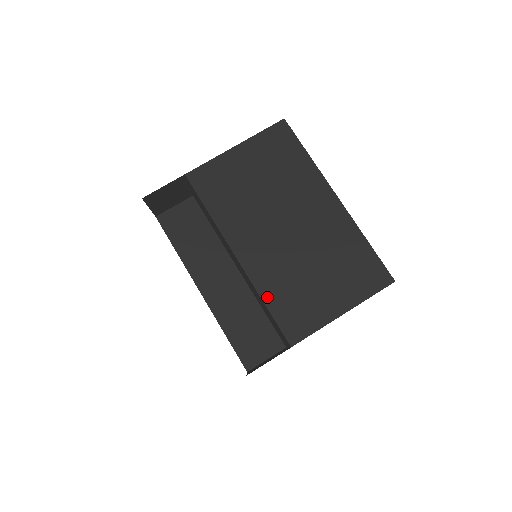
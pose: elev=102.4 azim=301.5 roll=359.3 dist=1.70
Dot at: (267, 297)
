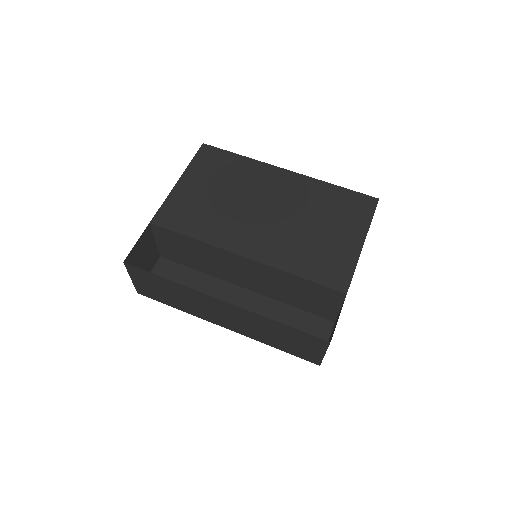
Dot at: (295, 270)
